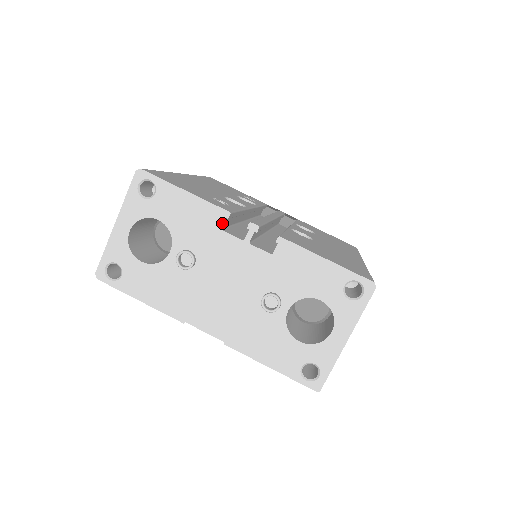
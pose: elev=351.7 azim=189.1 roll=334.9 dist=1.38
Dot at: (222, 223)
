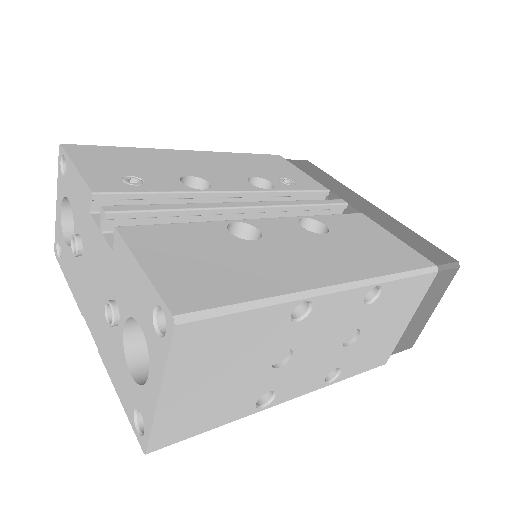
Dot at: (90, 205)
